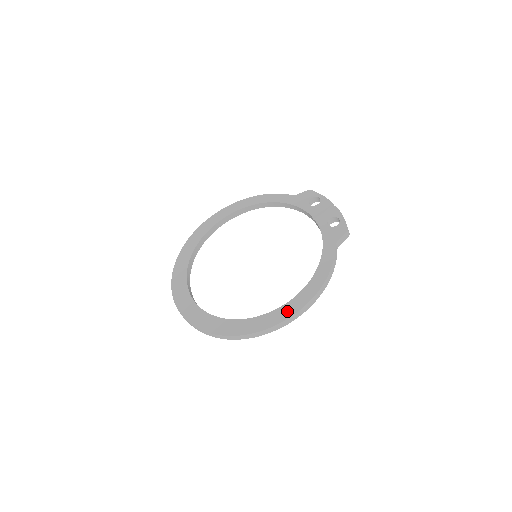
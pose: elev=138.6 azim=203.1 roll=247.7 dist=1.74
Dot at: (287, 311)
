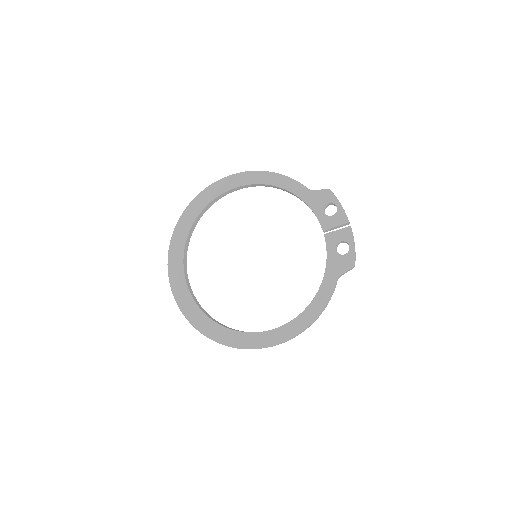
Dot at: (273, 338)
